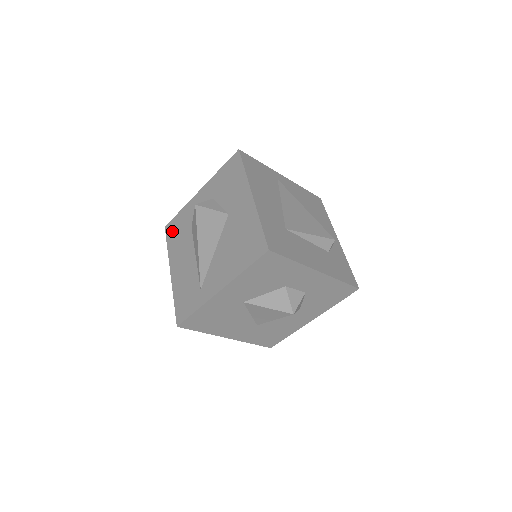
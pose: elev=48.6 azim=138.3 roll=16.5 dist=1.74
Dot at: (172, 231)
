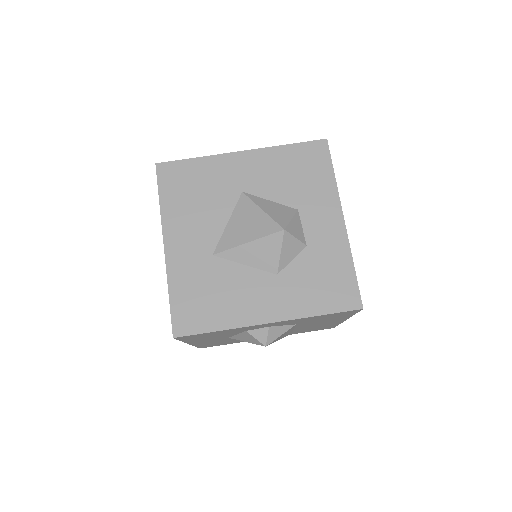
Dot at: occluded
